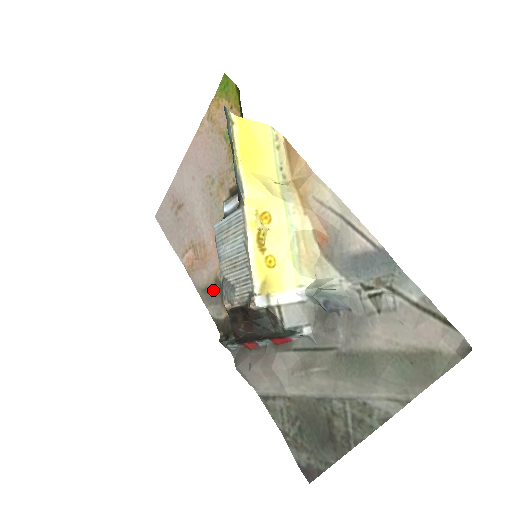
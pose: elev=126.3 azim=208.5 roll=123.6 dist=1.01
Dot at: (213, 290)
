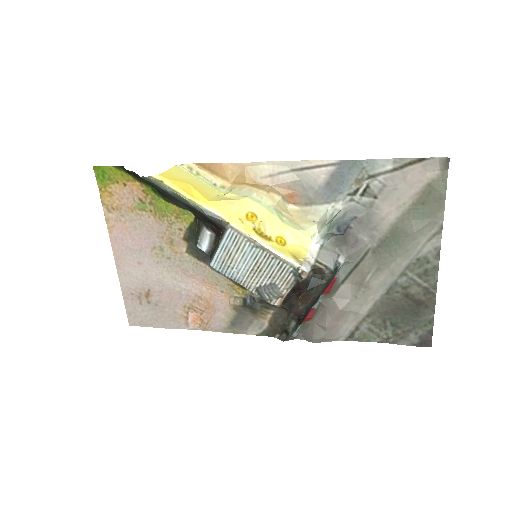
Dot at: (239, 317)
